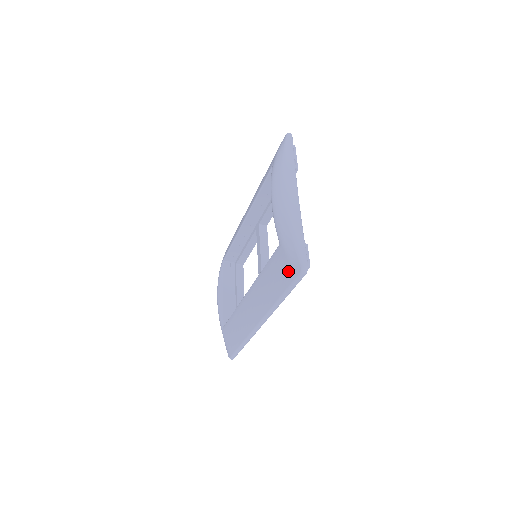
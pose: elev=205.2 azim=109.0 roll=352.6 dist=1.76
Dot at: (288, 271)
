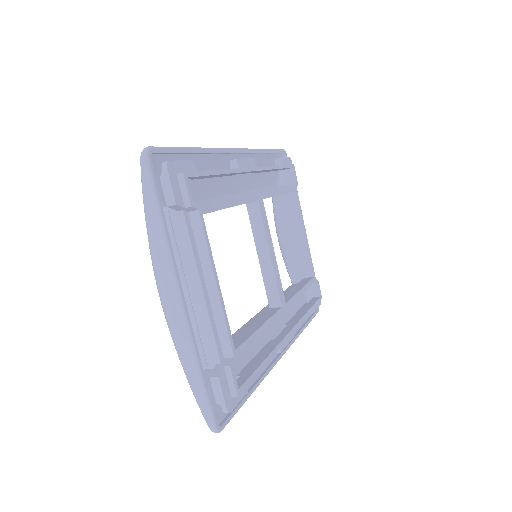
Dot at: occluded
